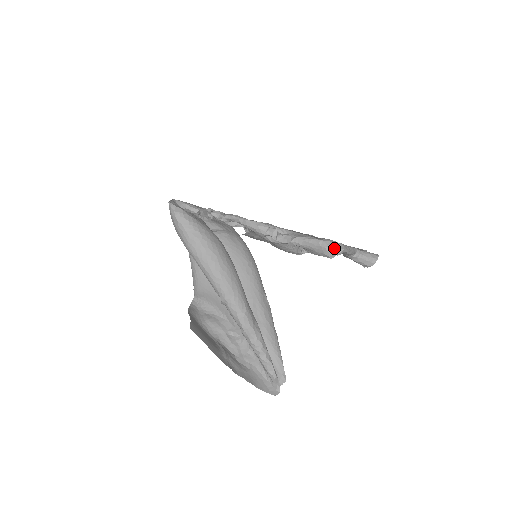
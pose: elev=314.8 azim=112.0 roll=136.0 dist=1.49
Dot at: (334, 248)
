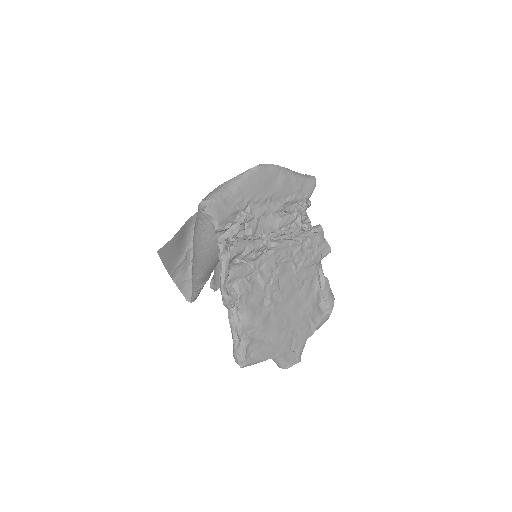
Dot at: (237, 361)
